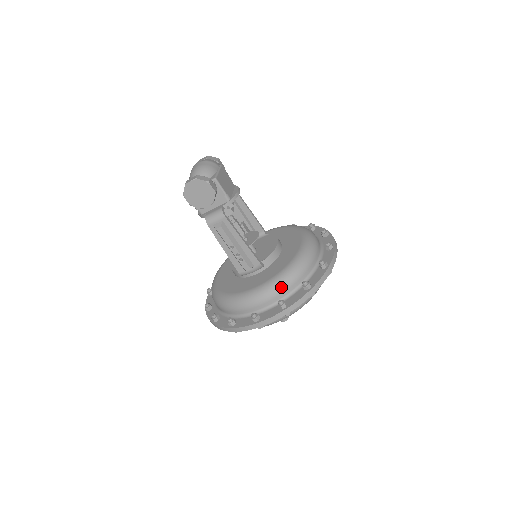
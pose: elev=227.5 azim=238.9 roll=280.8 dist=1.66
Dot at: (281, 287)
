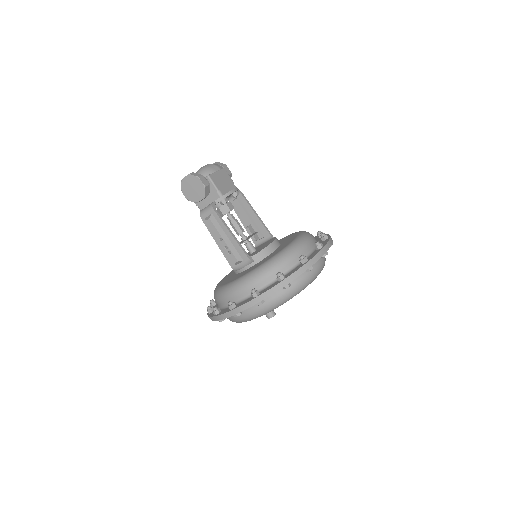
Dot at: (258, 278)
